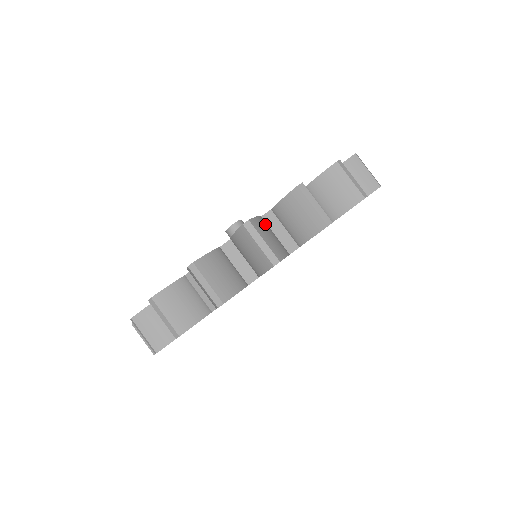
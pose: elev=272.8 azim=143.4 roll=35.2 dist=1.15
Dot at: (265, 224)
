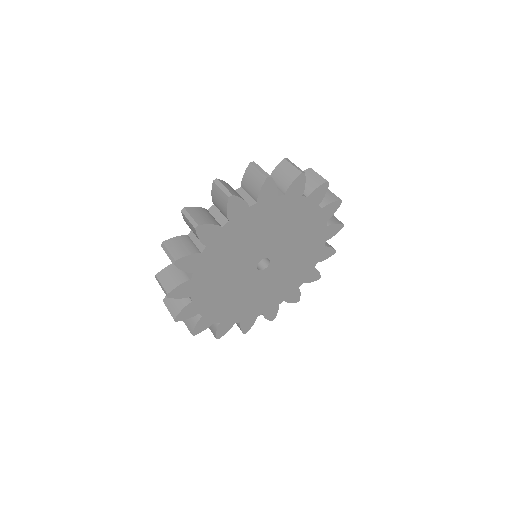
Dot at: occluded
